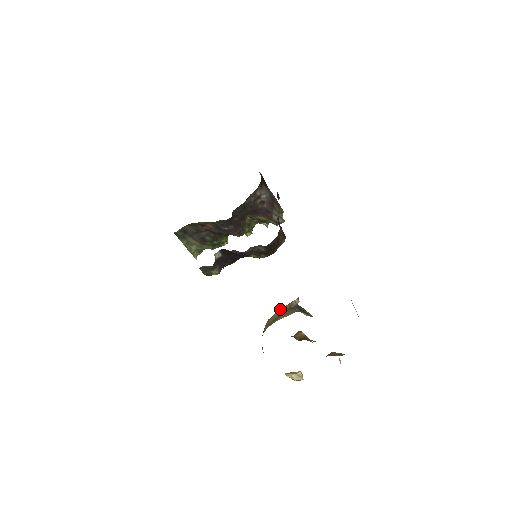
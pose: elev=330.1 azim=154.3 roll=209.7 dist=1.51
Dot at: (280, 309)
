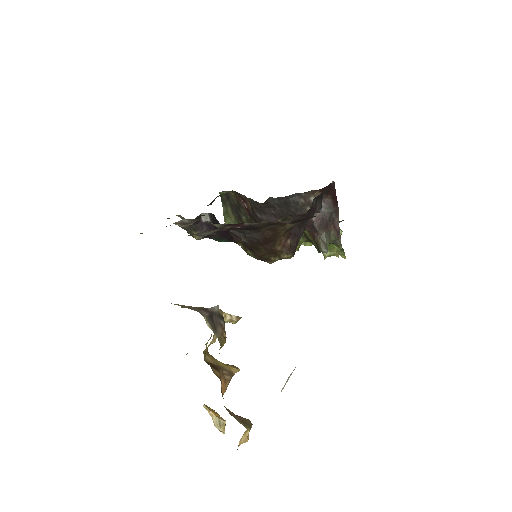
Dot at: occluded
